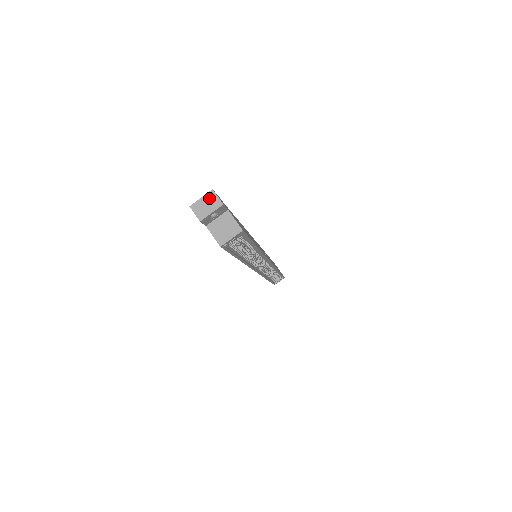
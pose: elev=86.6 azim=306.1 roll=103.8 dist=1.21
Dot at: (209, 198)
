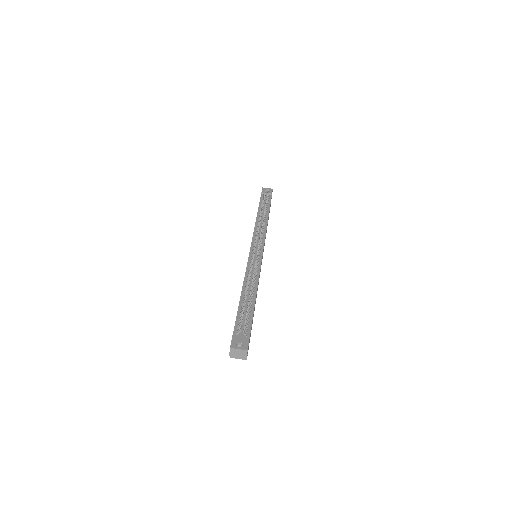
Dot at: (242, 352)
